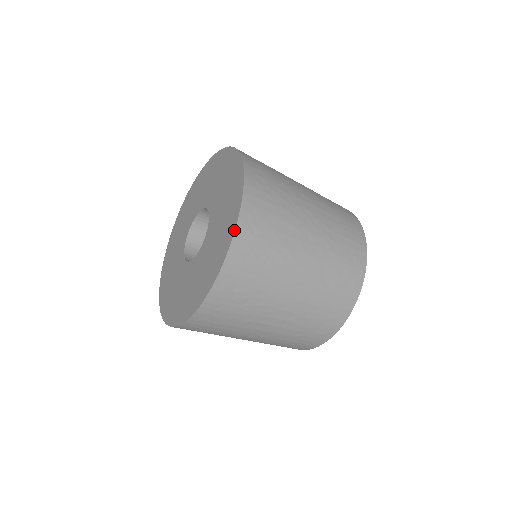
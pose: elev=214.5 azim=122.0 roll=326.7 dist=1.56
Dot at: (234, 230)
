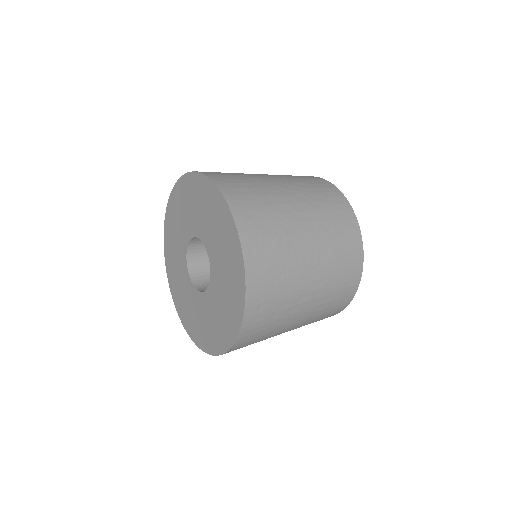
Dot at: (223, 353)
